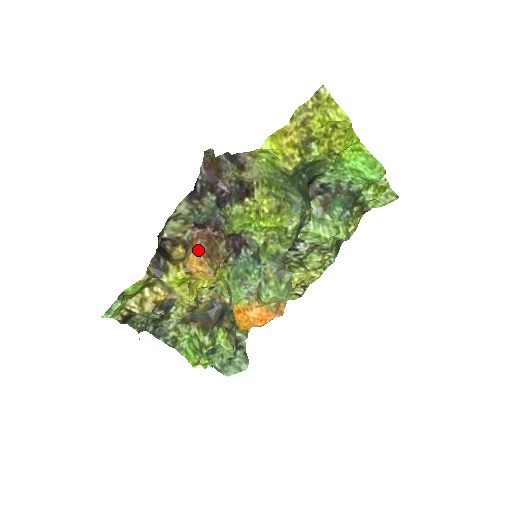
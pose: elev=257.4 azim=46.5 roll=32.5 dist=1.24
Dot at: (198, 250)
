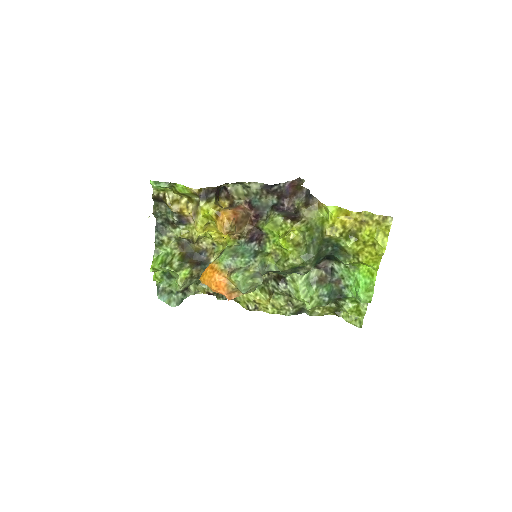
Dot at: (235, 212)
